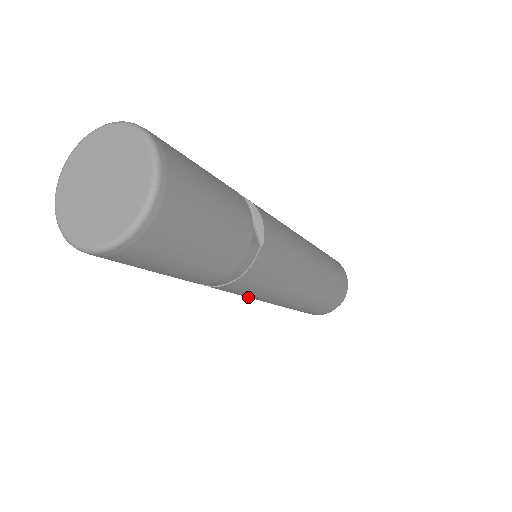
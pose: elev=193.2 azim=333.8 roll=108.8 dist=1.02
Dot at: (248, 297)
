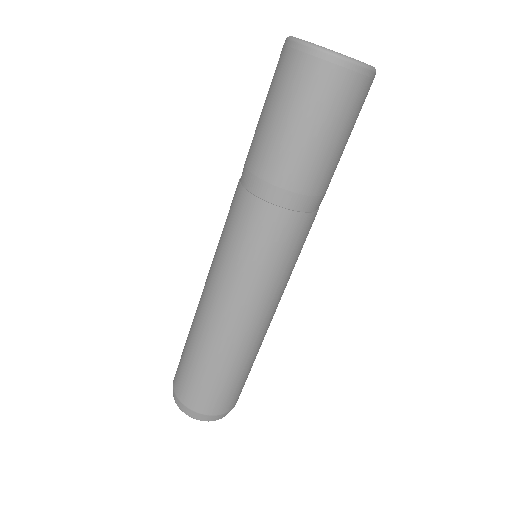
Dot at: (255, 280)
